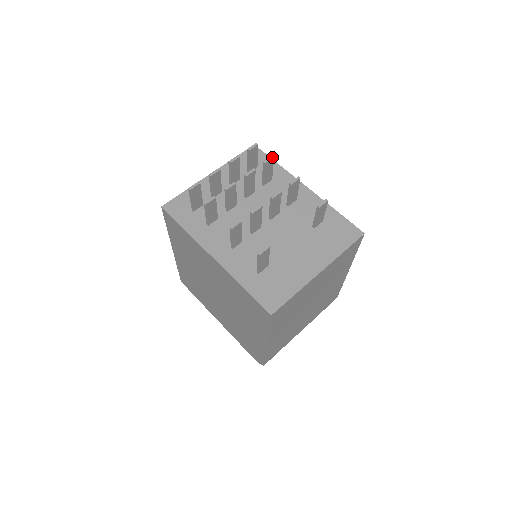
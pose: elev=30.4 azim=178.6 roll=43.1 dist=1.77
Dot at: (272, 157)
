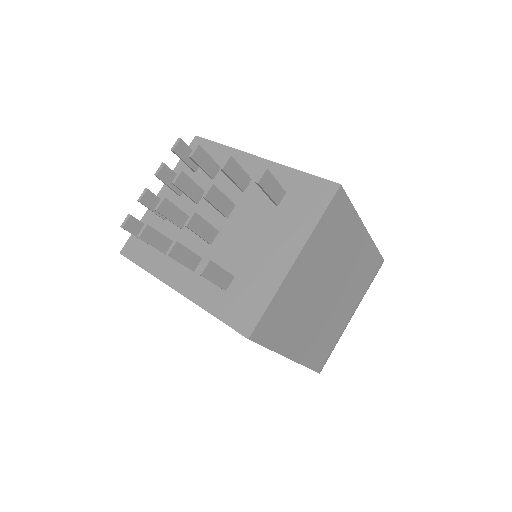
Dot at: (197, 146)
